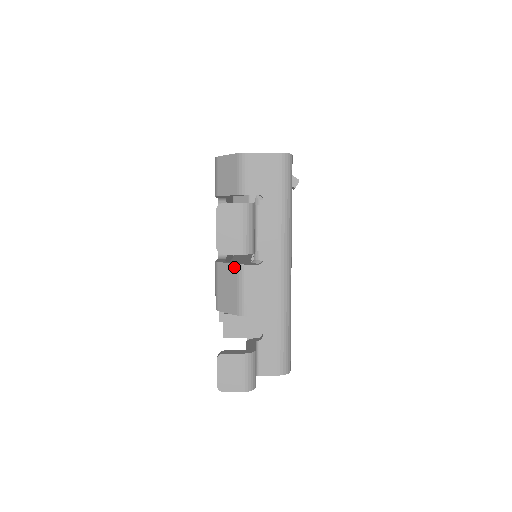
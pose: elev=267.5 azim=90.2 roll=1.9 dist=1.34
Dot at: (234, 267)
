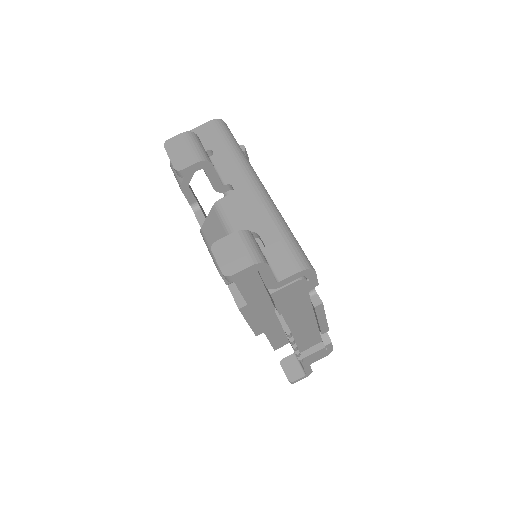
Dot at: (212, 211)
